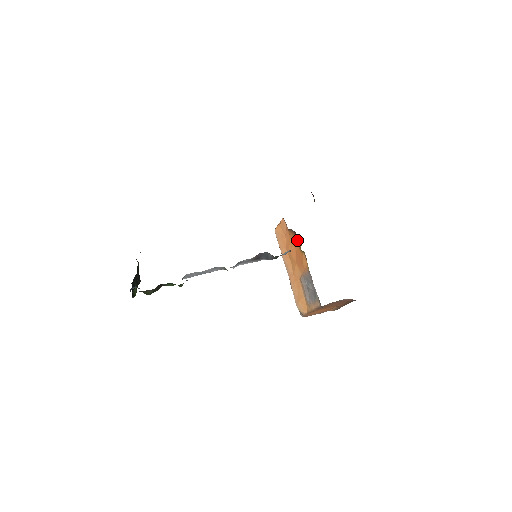
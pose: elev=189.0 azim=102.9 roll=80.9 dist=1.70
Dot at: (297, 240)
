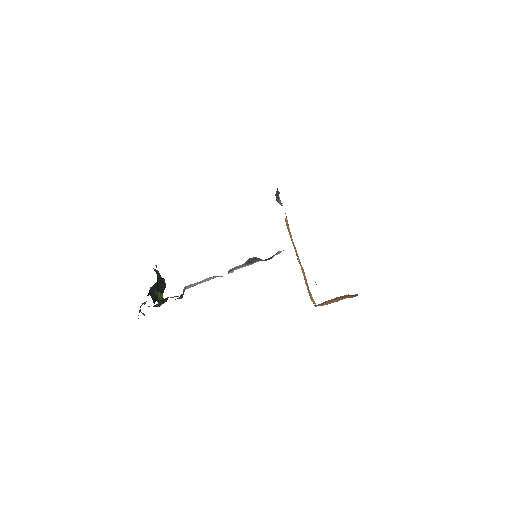
Dot at: occluded
